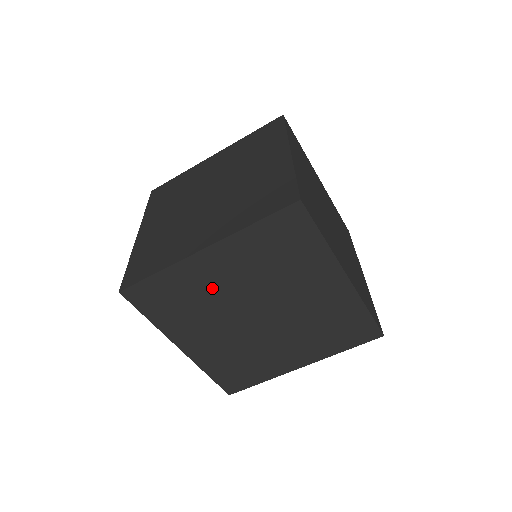
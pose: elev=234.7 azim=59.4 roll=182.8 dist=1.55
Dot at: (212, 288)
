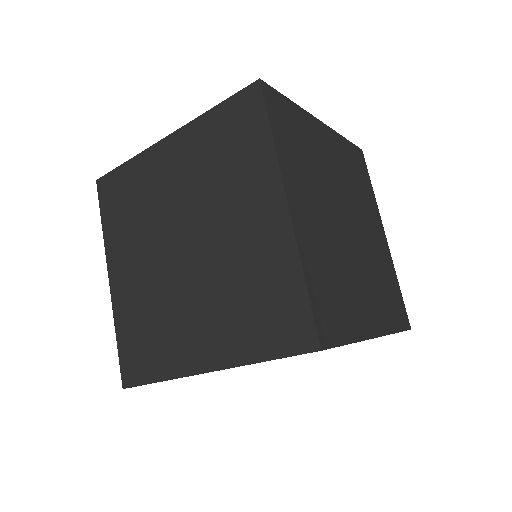
Dot at: occluded
